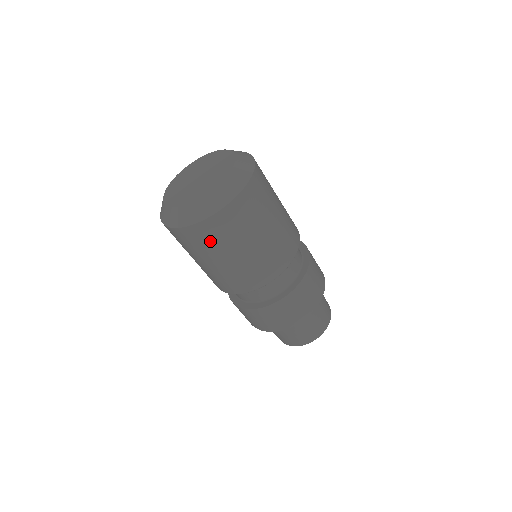
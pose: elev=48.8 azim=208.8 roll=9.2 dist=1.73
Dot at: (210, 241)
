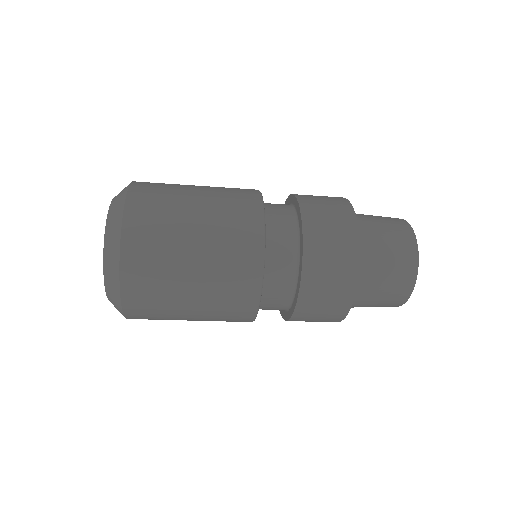
Dot at: (154, 288)
